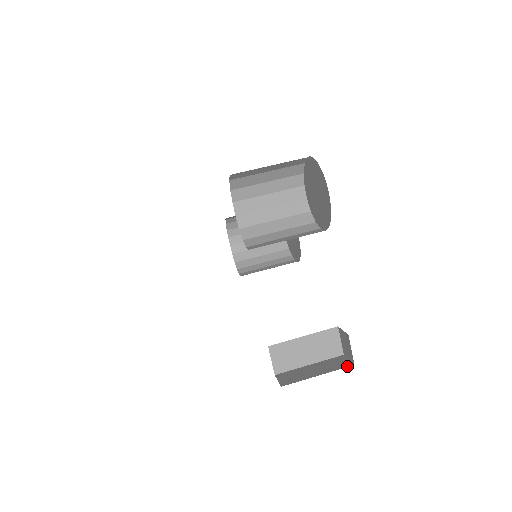
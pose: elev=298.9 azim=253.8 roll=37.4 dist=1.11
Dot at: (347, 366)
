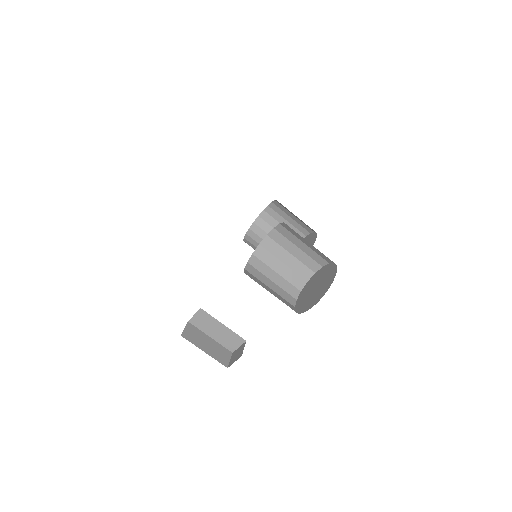
Dot at: (224, 364)
